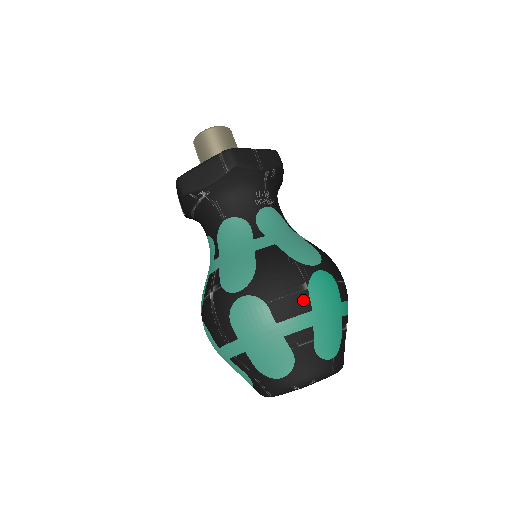
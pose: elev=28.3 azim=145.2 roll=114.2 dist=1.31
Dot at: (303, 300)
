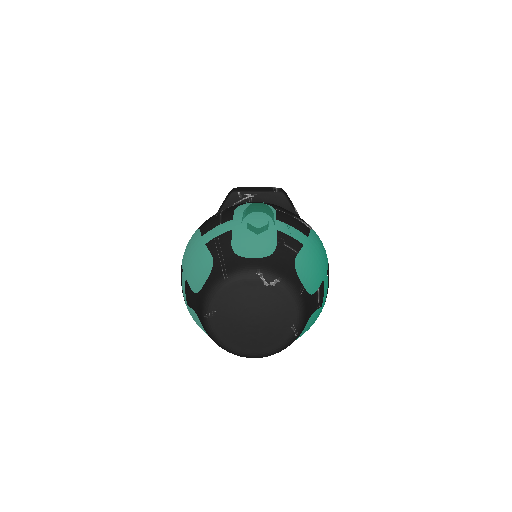
Dot at: (304, 228)
